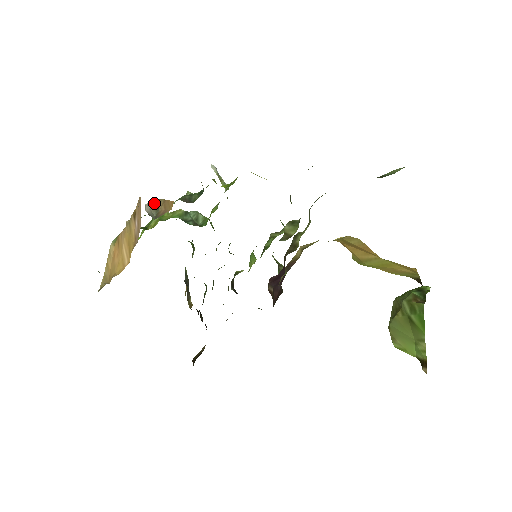
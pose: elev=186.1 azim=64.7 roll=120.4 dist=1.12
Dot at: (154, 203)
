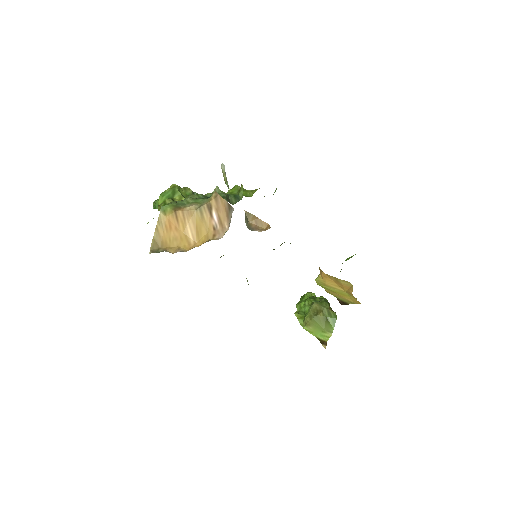
Dot at: (246, 215)
